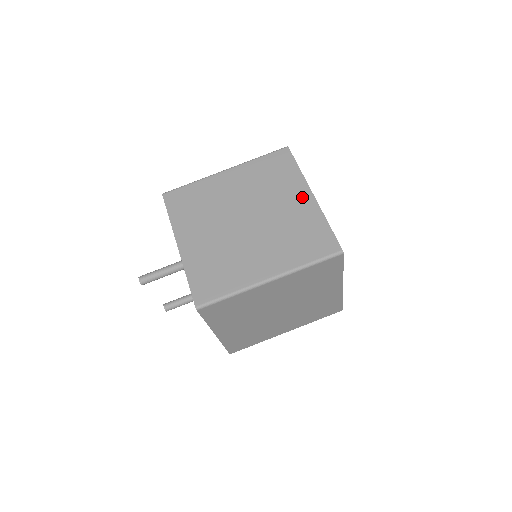
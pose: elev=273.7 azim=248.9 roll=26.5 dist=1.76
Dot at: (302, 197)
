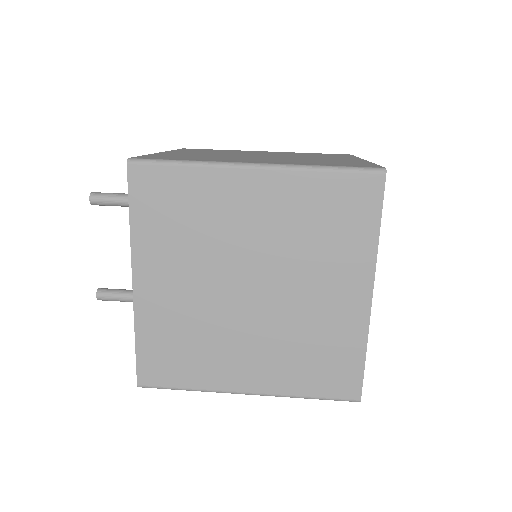
Dot at: (348, 159)
